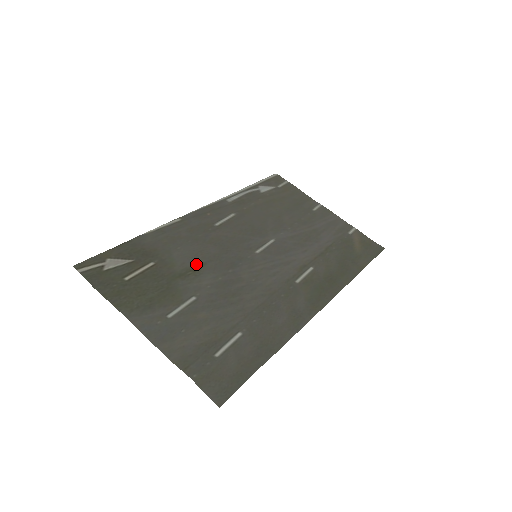
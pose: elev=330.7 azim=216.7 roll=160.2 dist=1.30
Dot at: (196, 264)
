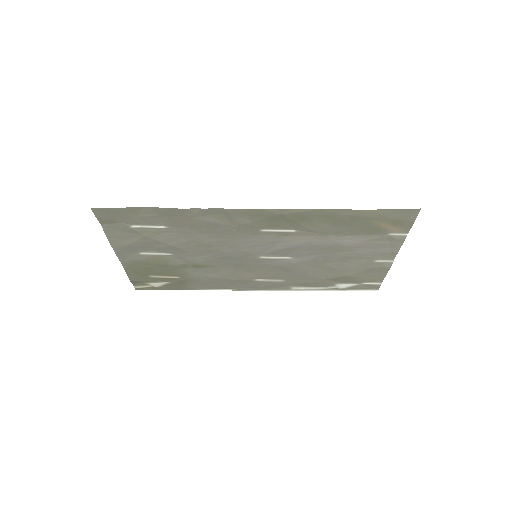
Dot at: (203, 268)
